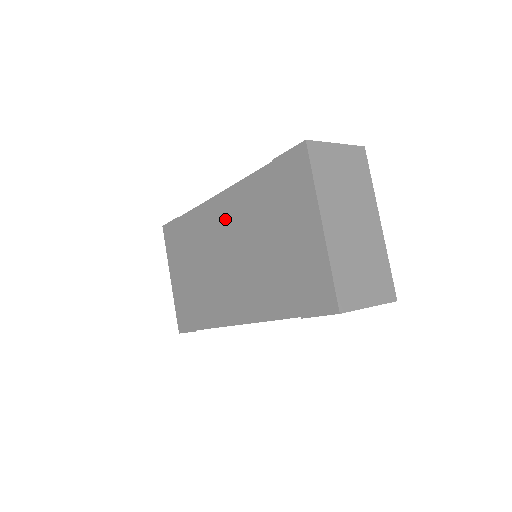
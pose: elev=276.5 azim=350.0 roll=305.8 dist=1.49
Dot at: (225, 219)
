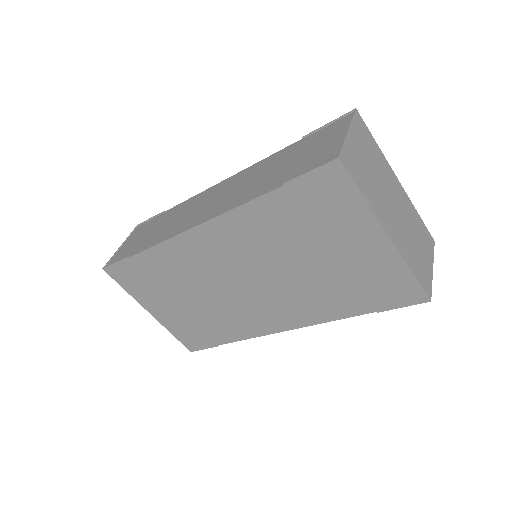
Dot at: (221, 249)
